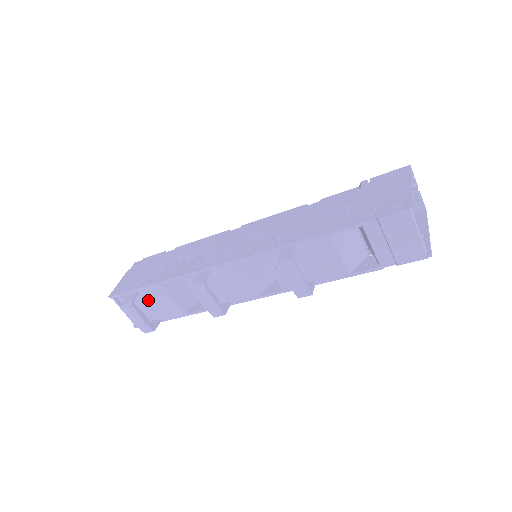
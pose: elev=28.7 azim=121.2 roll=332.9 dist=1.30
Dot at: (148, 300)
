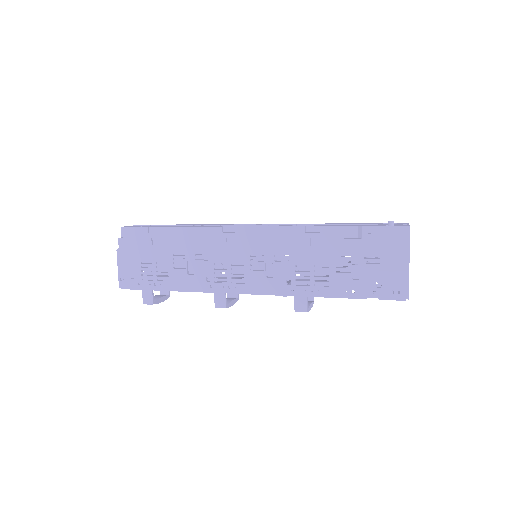
Dot at: occluded
